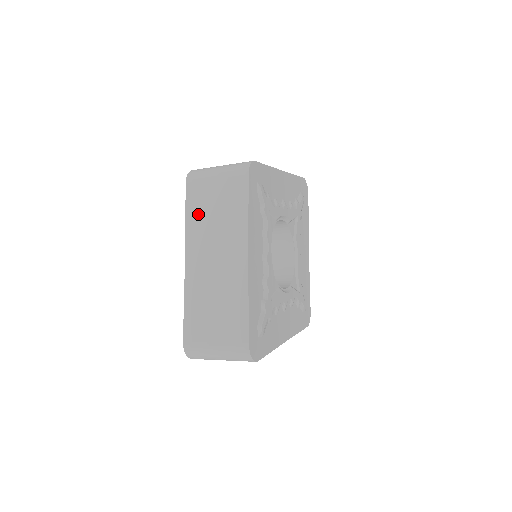
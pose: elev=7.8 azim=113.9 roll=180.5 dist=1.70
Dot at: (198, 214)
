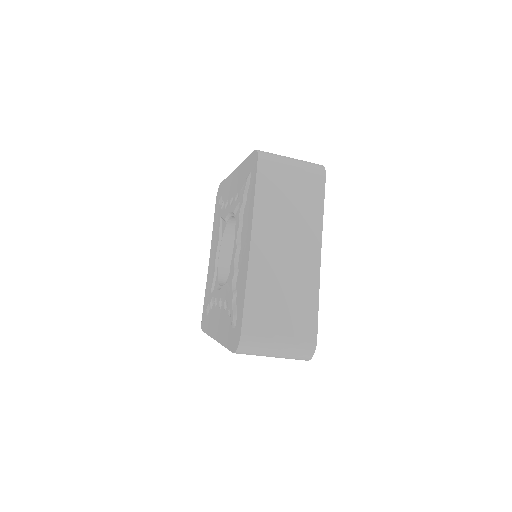
Dot at: (270, 197)
